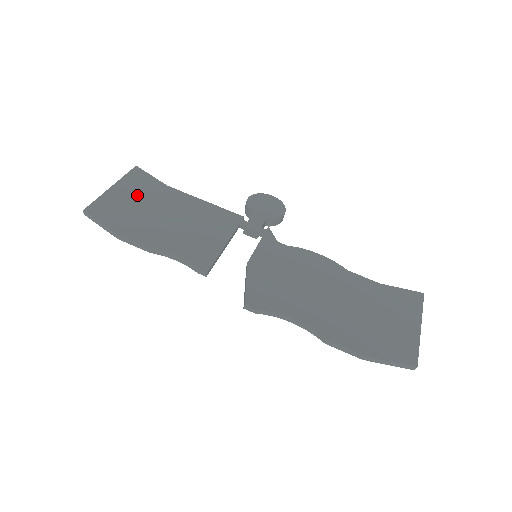
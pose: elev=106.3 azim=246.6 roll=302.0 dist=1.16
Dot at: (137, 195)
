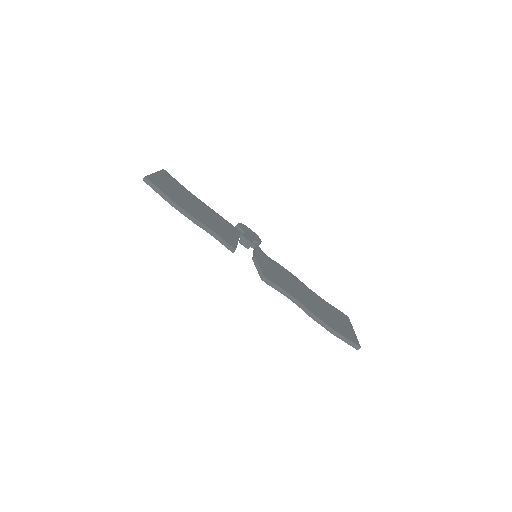
Dot at: (174, 186)
